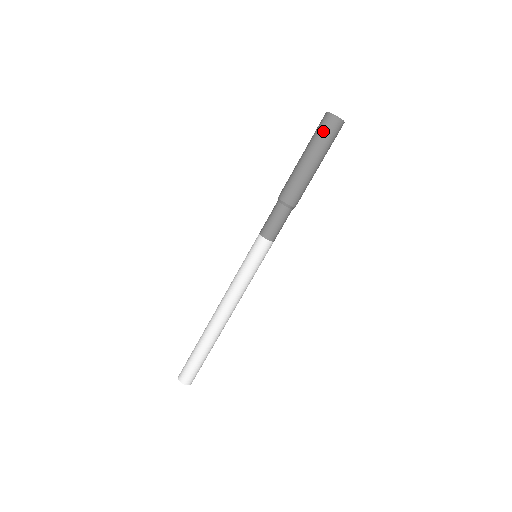
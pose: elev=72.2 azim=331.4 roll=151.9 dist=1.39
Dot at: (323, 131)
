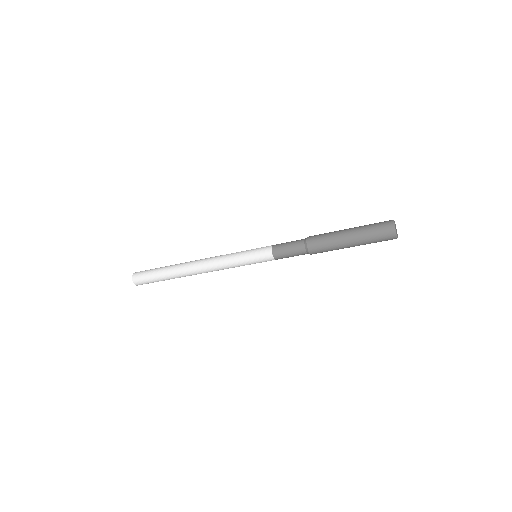
Dot at: (379, 238)
